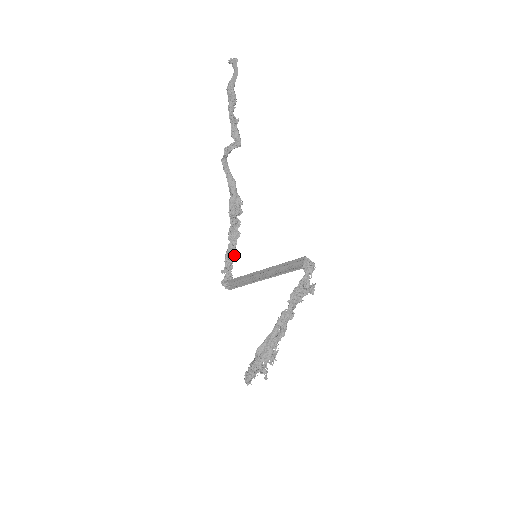
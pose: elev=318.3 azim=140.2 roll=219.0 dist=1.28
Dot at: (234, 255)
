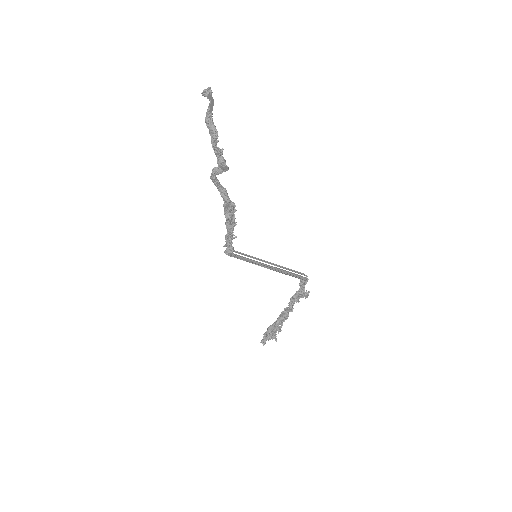
Dot at: occluded
